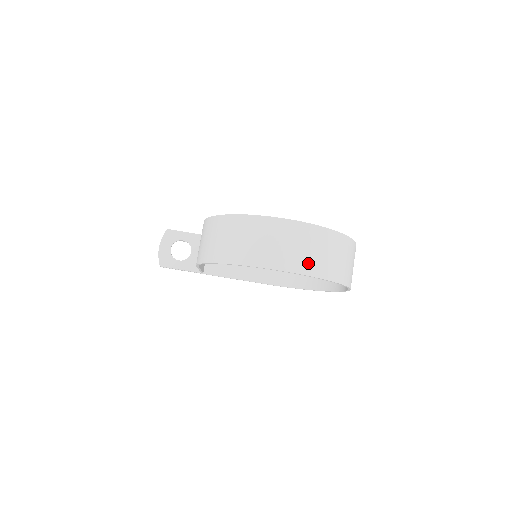
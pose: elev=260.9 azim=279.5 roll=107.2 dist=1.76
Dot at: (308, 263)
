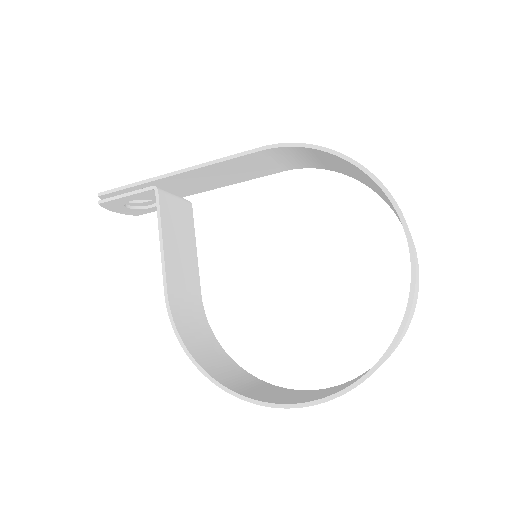
Dot at: occluded
